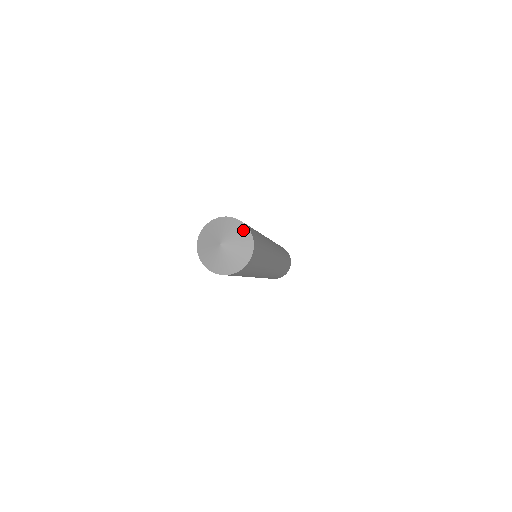
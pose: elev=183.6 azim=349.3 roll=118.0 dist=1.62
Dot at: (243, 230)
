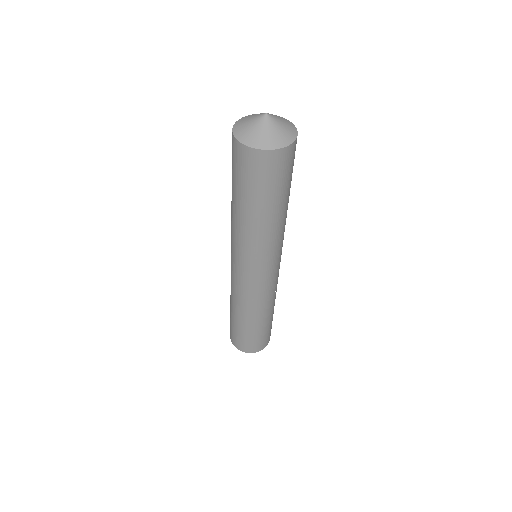
Dot at: occluded
